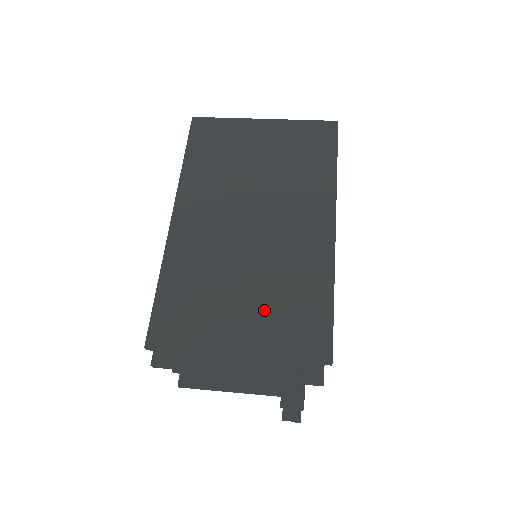
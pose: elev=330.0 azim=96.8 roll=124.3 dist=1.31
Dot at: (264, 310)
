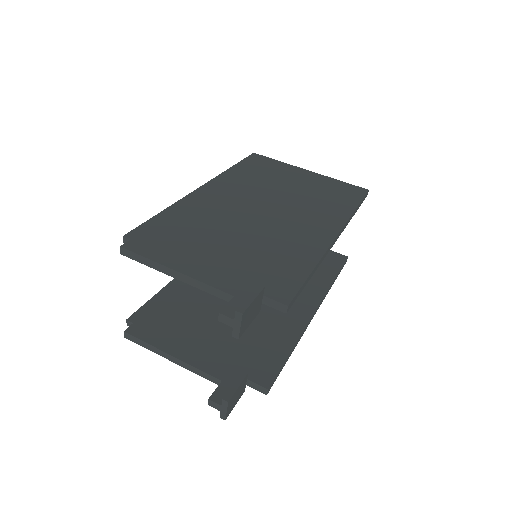
Dot at: (244, 254)
